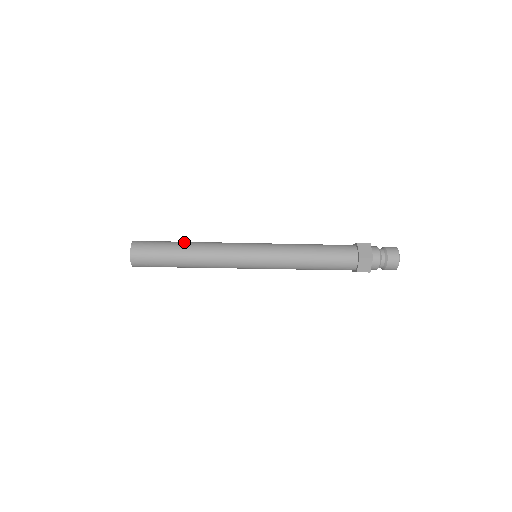
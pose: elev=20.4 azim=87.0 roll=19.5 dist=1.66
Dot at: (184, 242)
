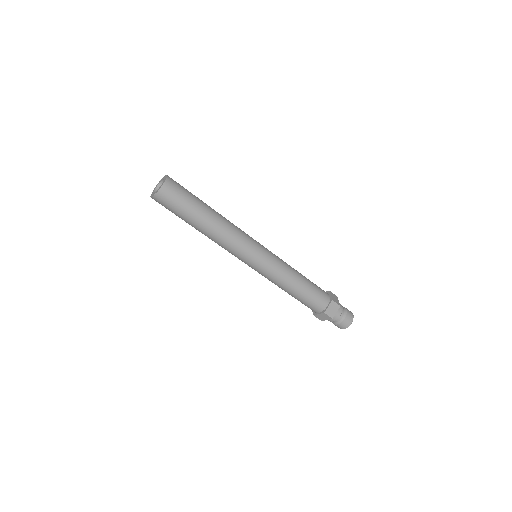
Dot at: occluded
